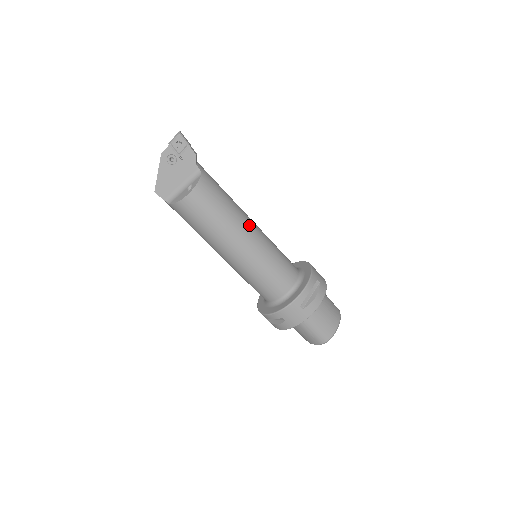
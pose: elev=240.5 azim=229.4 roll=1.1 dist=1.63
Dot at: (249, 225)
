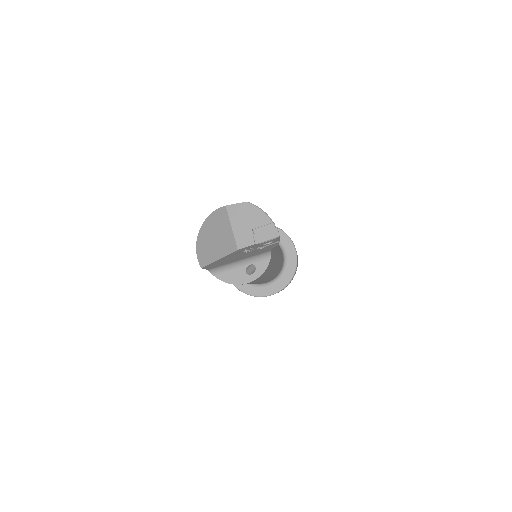
Dot at: occluded
